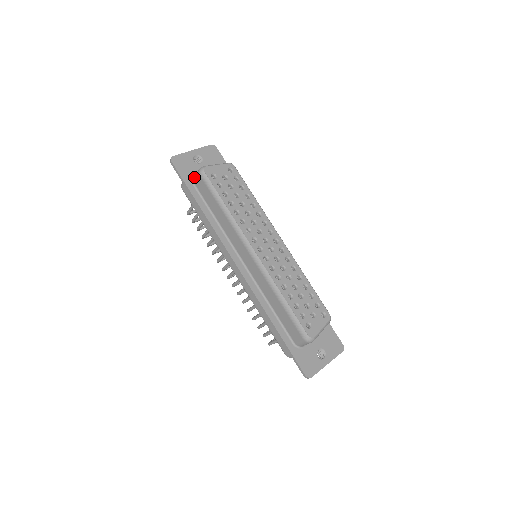
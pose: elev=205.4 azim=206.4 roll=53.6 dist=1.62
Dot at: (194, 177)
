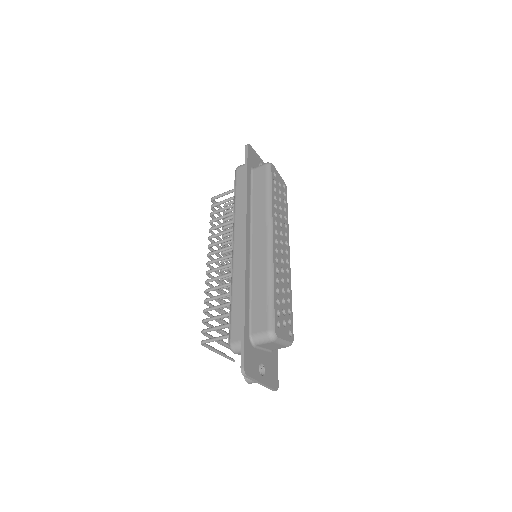
Dot at: occluded
